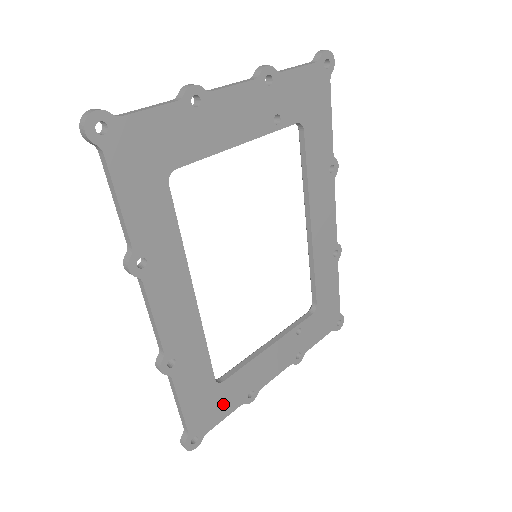
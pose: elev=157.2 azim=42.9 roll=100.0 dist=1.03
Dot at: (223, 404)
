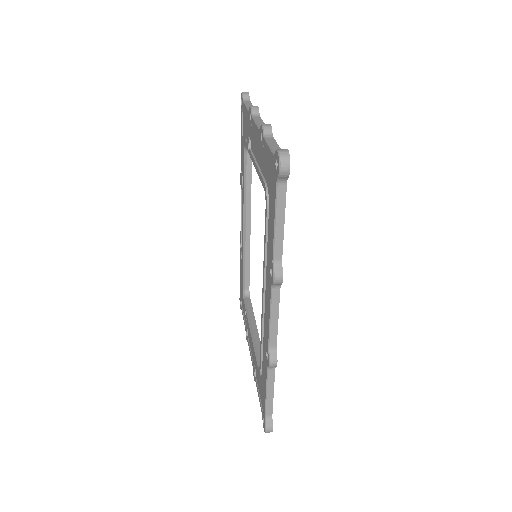
Dot at: occluded
